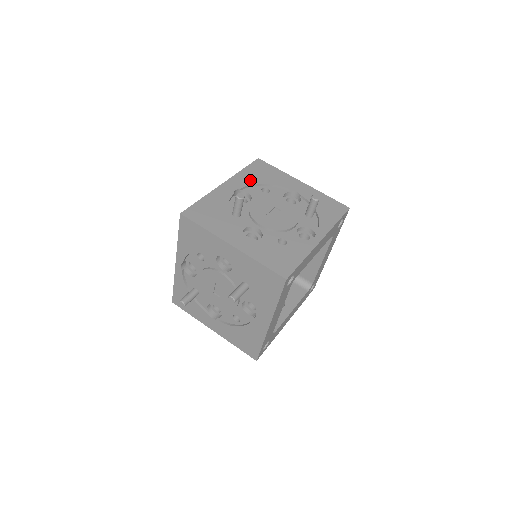
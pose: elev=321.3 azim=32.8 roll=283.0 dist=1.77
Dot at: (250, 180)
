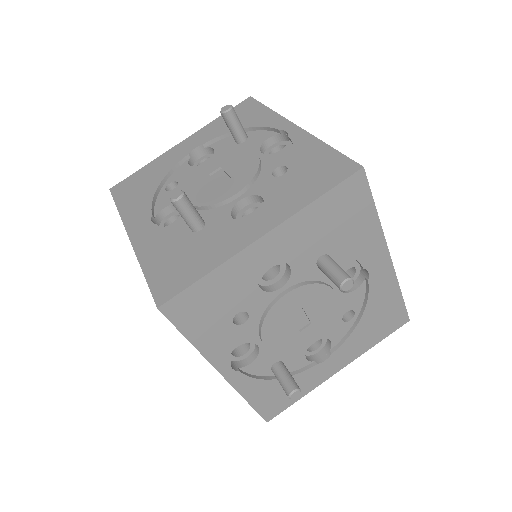
Dot at: (143, 201)
